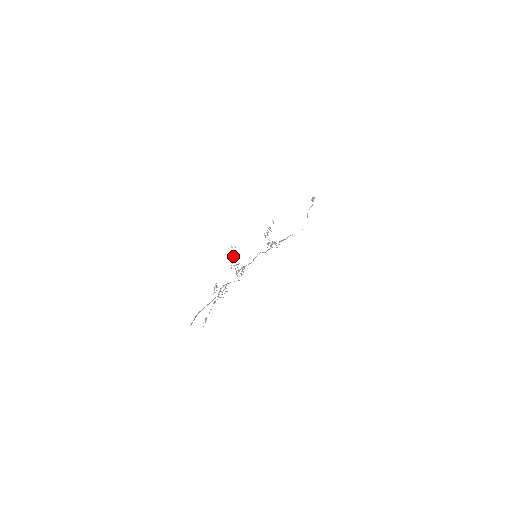
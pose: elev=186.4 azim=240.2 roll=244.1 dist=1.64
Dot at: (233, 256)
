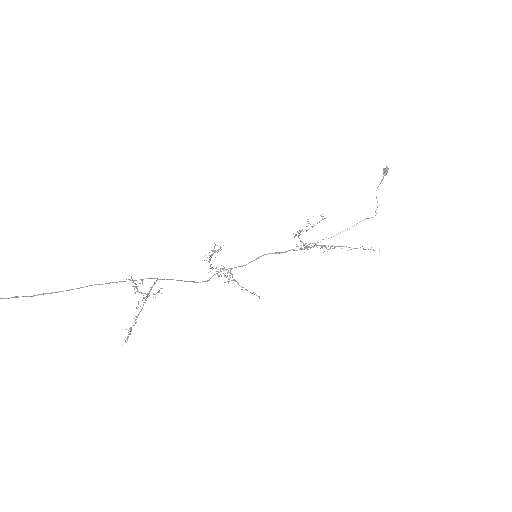
Dot at: (211, 255)
